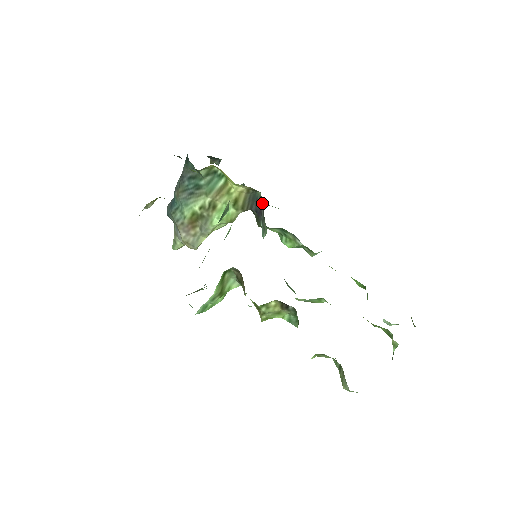
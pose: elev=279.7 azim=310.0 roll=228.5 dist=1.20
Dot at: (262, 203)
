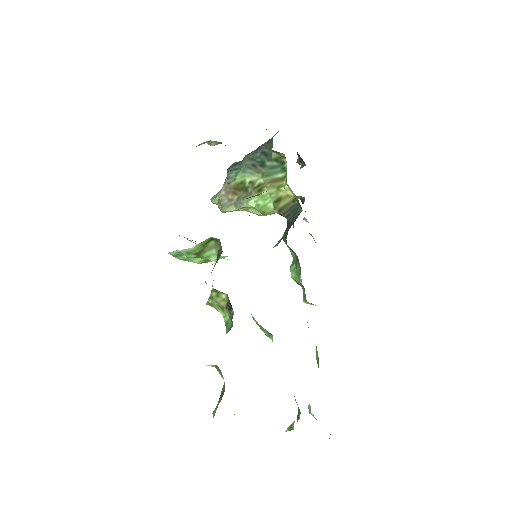
Dot at: occluded
